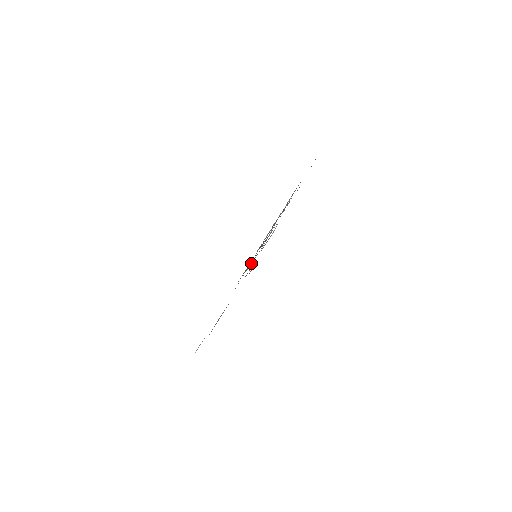
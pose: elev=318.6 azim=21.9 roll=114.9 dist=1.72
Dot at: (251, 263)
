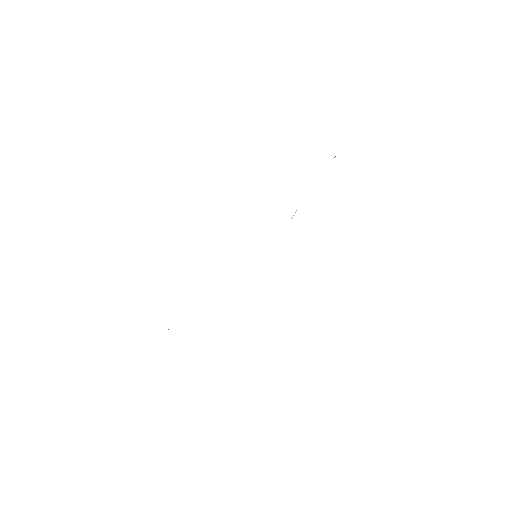
Dot at: occluded
